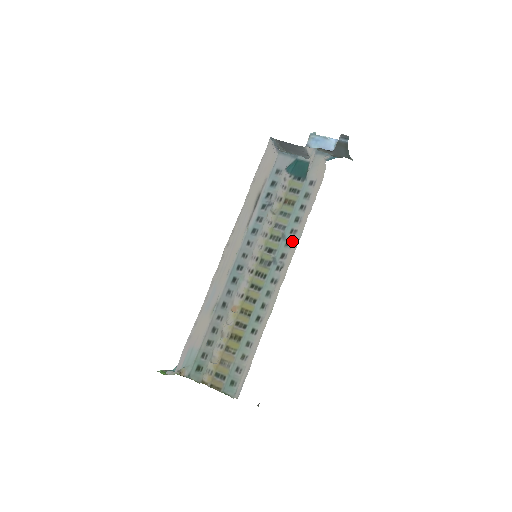
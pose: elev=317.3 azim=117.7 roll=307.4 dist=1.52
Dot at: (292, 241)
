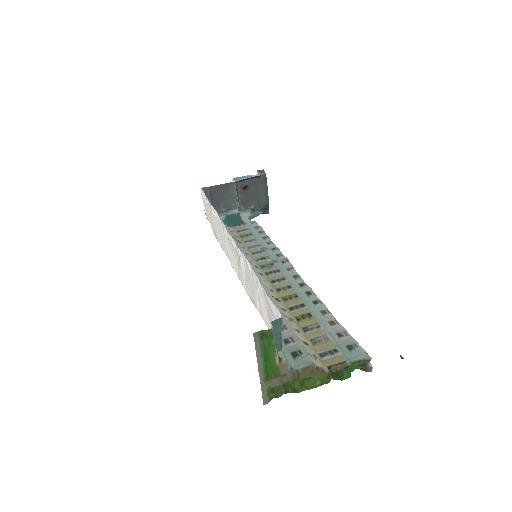
Dot at: (276, 247)
